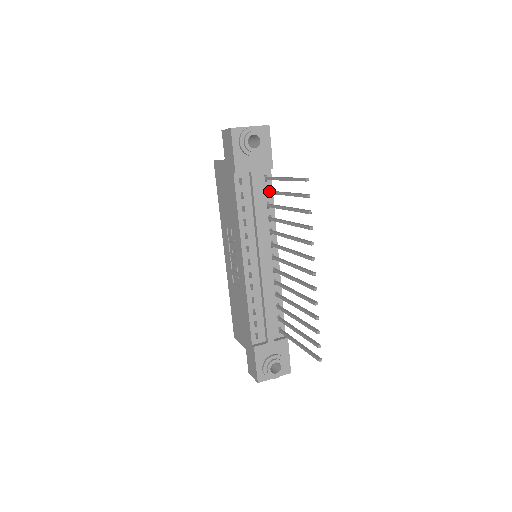
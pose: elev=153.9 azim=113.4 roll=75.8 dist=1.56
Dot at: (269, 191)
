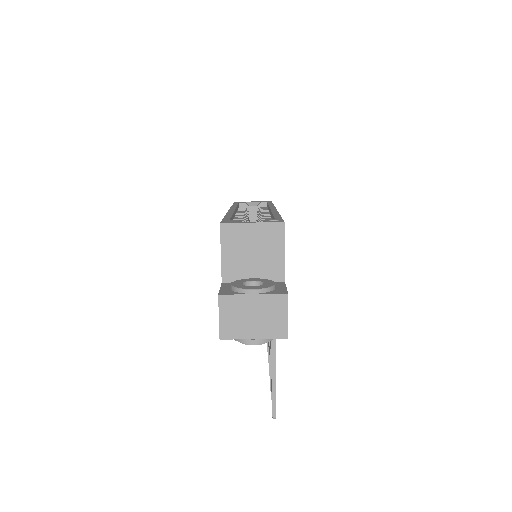
Dot at: occluded
